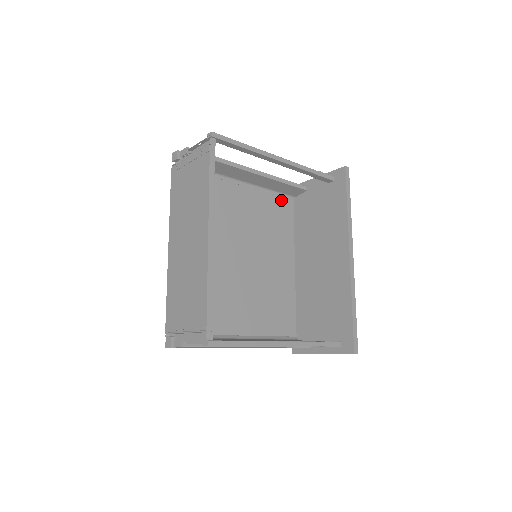
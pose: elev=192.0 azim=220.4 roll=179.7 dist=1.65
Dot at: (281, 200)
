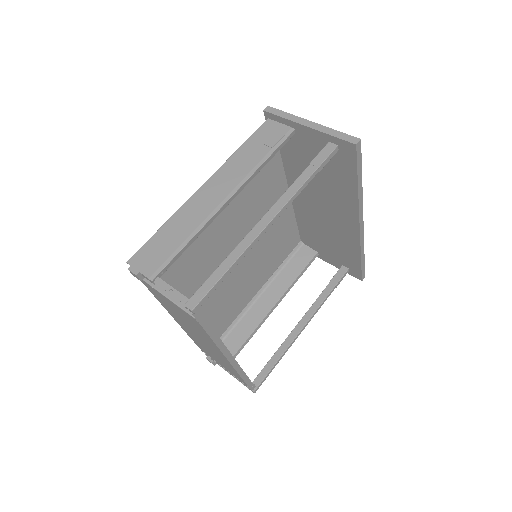
Dot at: occluded
